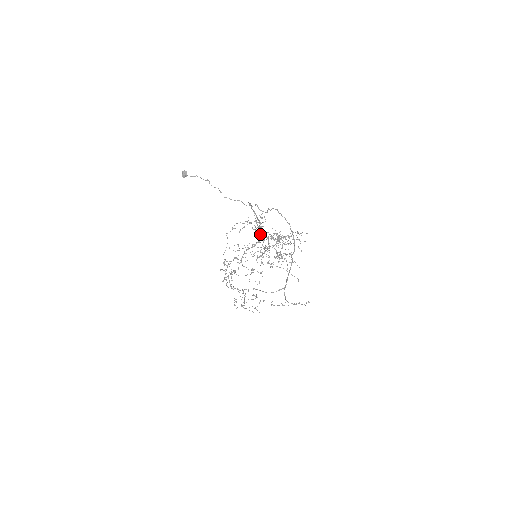
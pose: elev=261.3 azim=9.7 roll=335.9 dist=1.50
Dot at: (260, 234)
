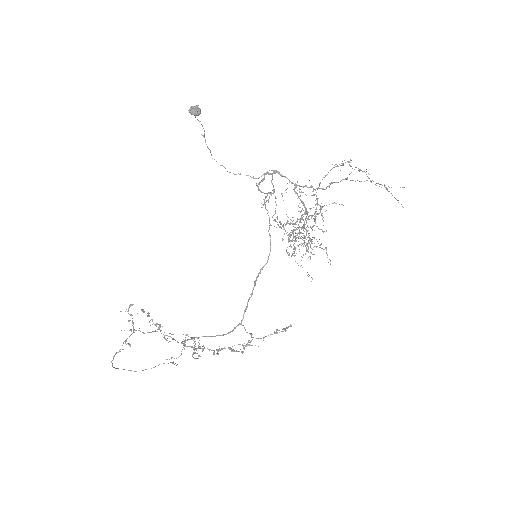
Dot at: (304, 204)
